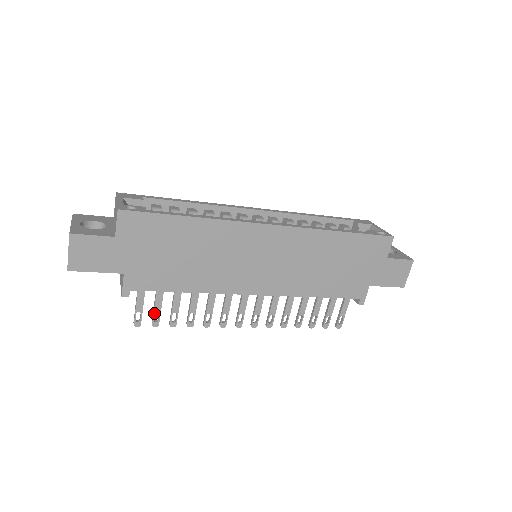
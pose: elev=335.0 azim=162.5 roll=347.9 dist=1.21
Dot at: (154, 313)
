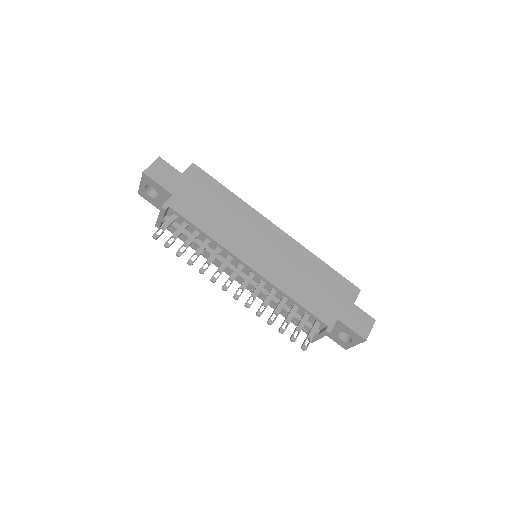
Dot at: (172, 236)
